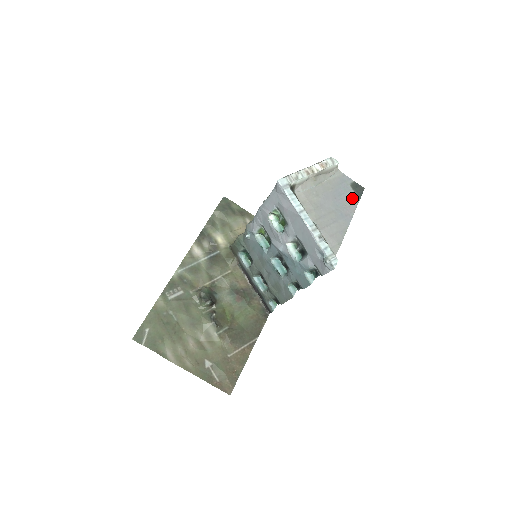
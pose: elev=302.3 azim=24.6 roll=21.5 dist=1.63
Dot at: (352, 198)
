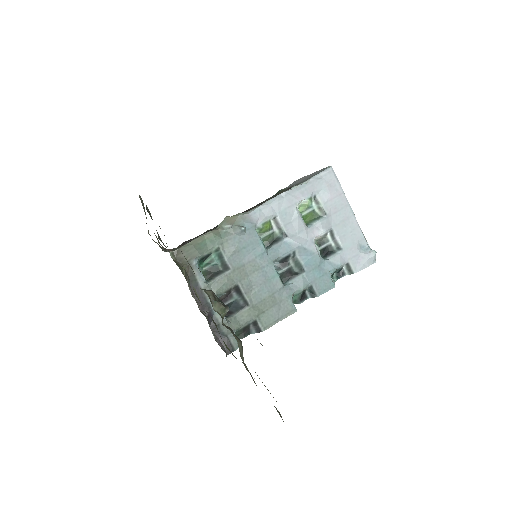
Dot at: occluded
